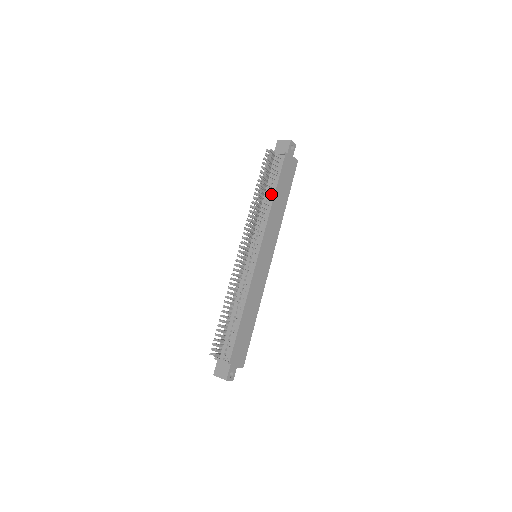
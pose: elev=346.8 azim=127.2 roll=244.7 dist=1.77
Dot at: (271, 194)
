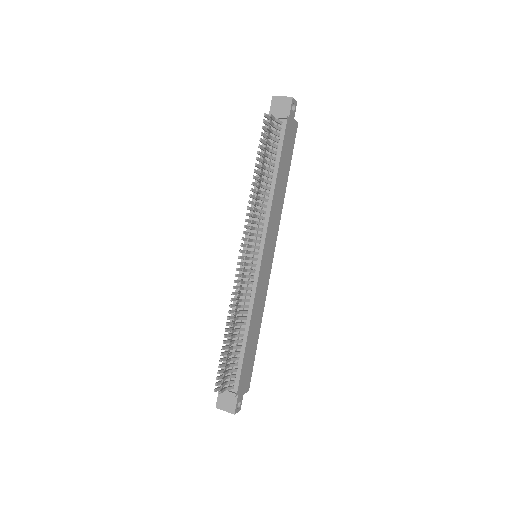
Dot at: (272, 175)
